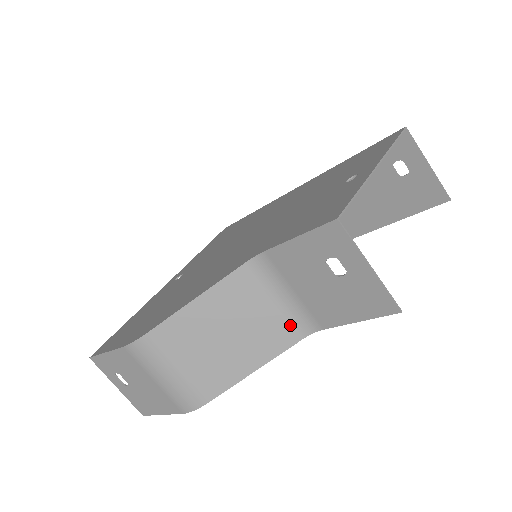
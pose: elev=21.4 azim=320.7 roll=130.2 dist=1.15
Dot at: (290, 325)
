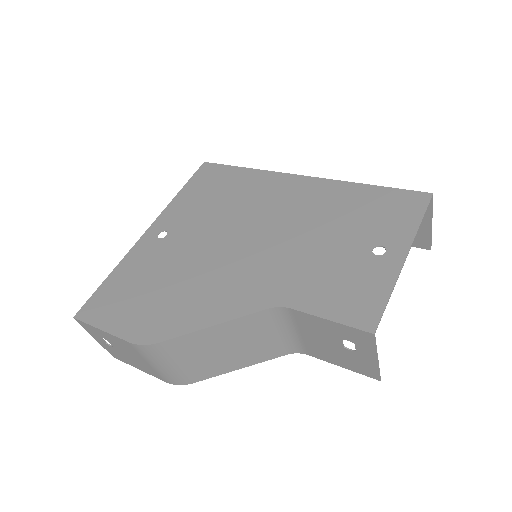
Dot at: (282, 347)
